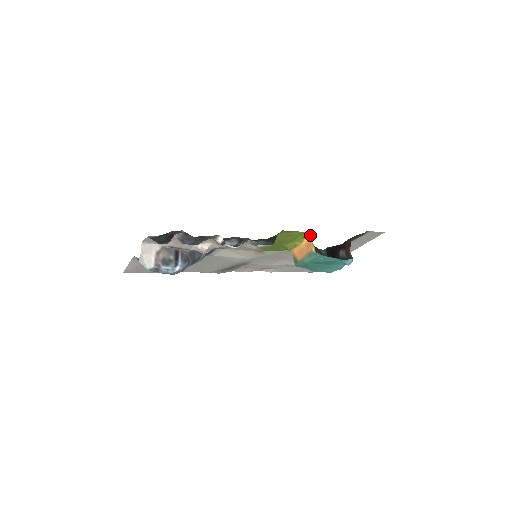
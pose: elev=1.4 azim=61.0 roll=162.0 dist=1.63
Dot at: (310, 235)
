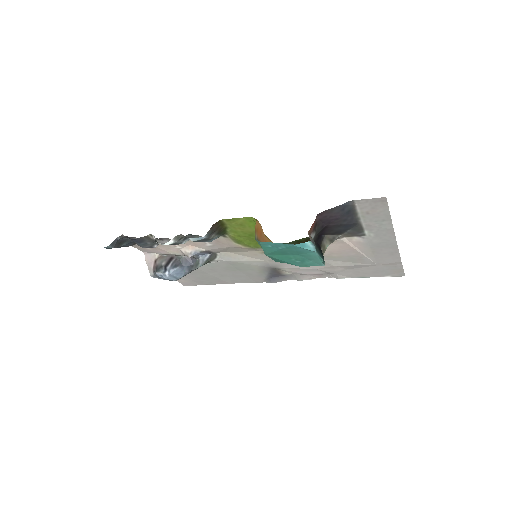
Dot at: (257, 220)
